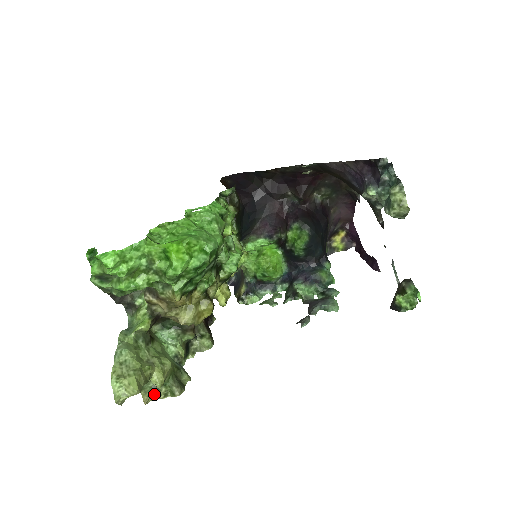
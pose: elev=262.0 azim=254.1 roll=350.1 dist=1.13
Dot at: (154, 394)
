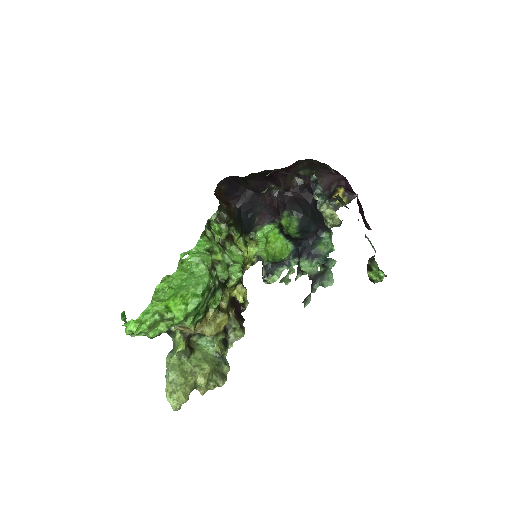
Dot at: (206, 388)
